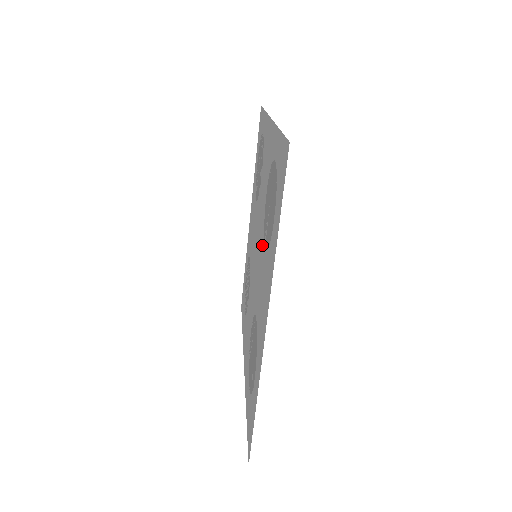
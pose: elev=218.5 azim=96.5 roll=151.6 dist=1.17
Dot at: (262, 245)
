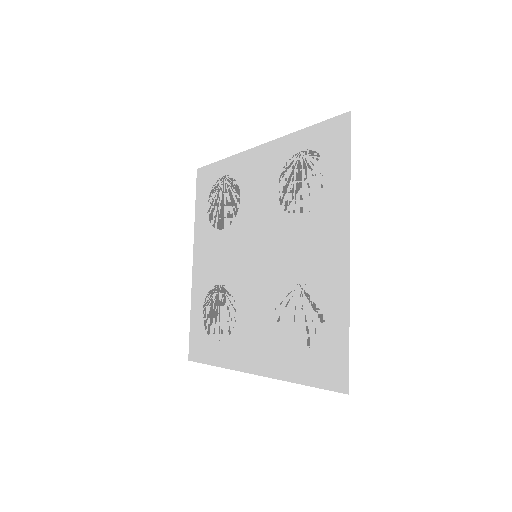
Dot at: (286, 225)
